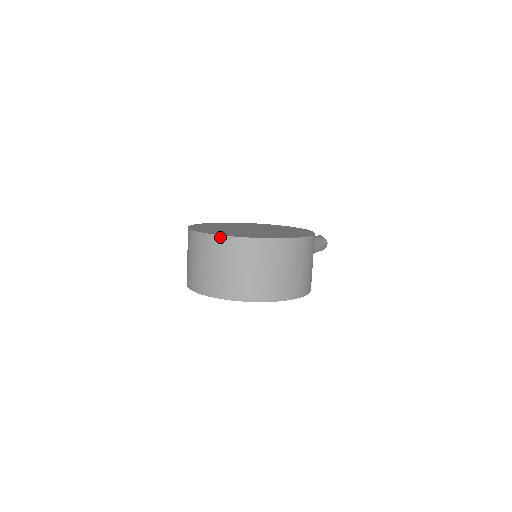
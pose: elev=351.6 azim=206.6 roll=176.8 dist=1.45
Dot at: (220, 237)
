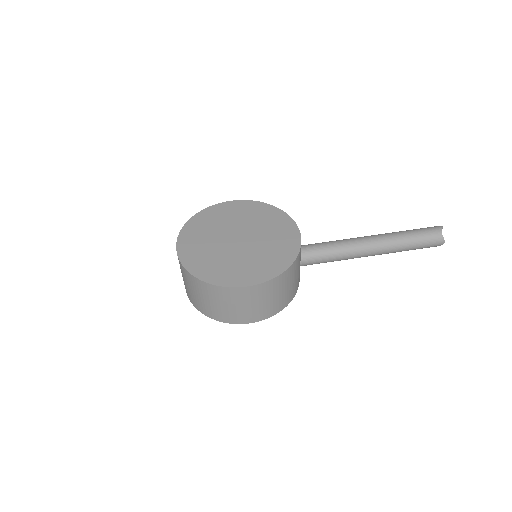
Dot at: (176, 250)
